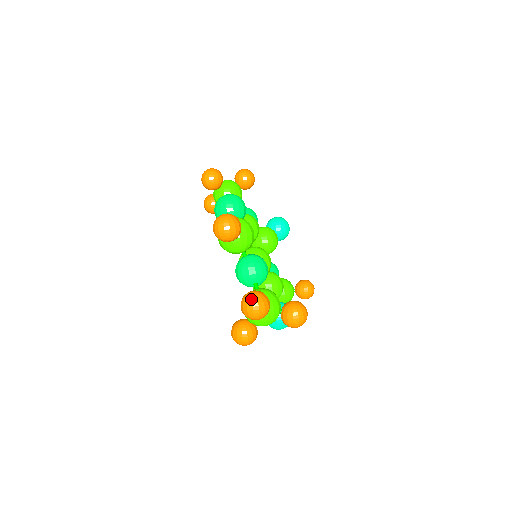
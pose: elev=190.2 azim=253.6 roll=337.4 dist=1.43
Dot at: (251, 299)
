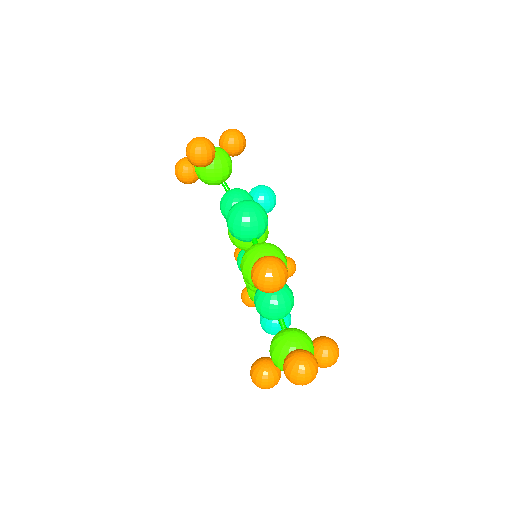
Dot at: (303, 368)
